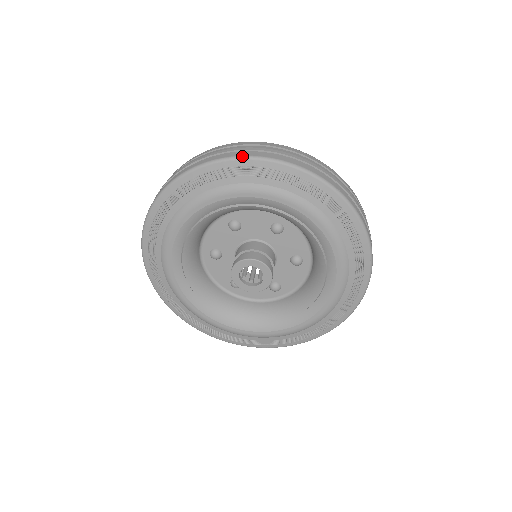
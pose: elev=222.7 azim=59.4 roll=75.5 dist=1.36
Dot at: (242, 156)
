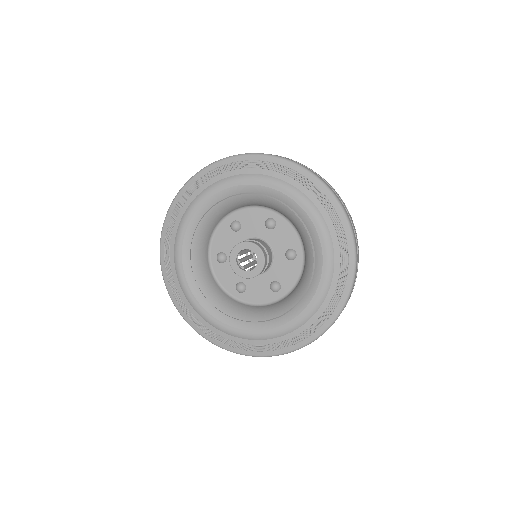
Dot at: (234, 155)
